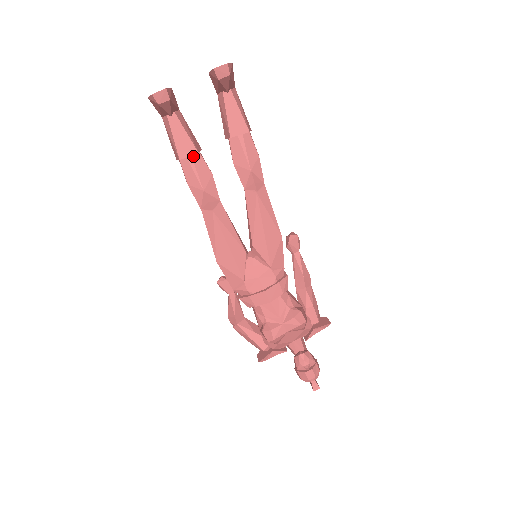
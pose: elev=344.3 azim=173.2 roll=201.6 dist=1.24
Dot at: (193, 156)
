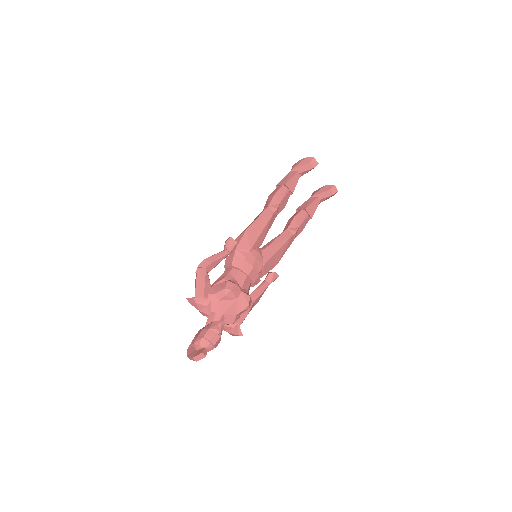
Dot at: (289, 192)
